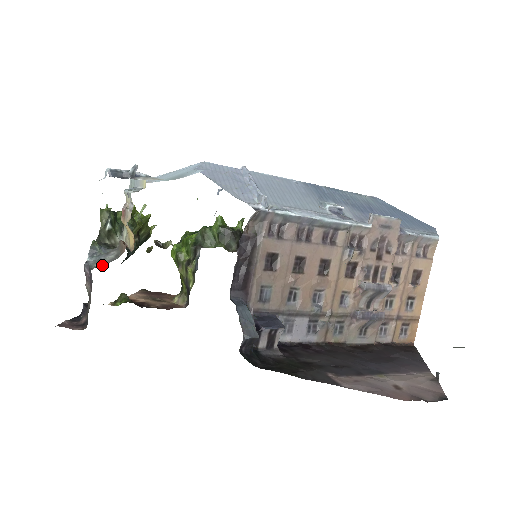
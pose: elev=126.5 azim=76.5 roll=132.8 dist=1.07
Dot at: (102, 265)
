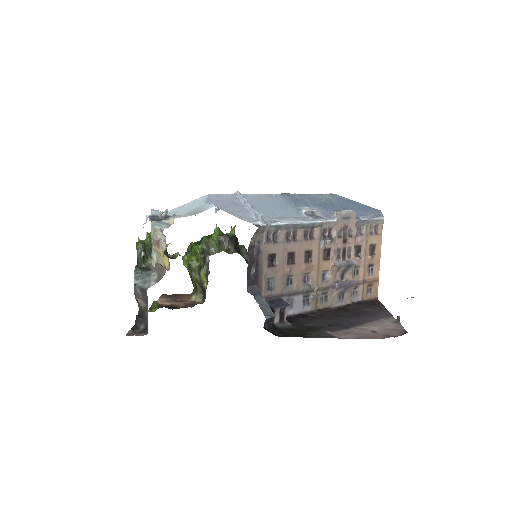
Dot at: (152, 285)
